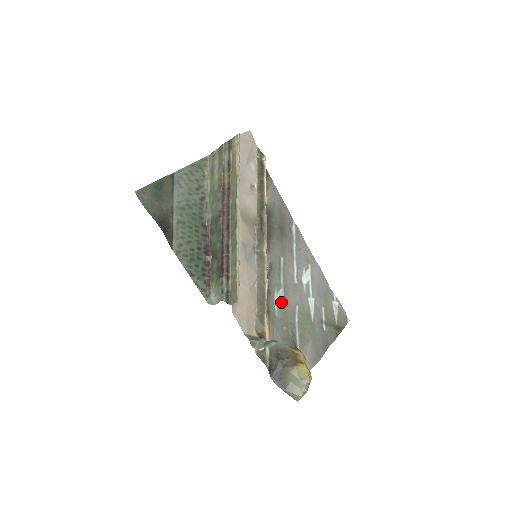
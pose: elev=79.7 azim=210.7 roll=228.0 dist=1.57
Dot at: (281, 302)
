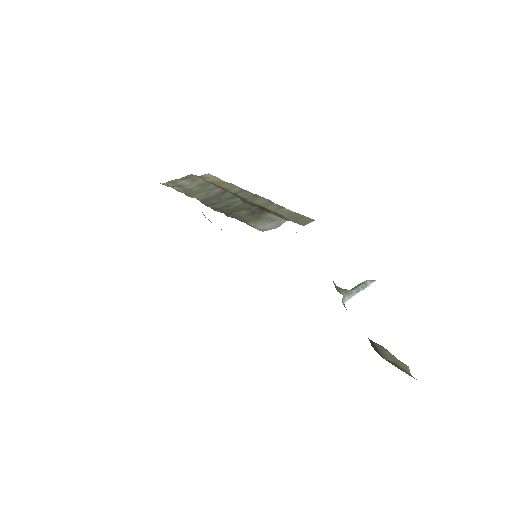
Dot at: occluded
